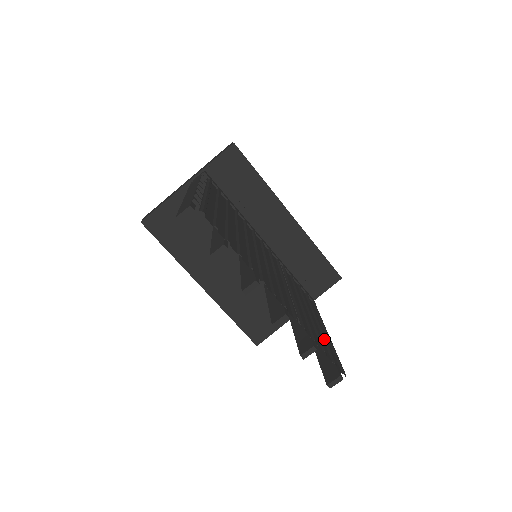
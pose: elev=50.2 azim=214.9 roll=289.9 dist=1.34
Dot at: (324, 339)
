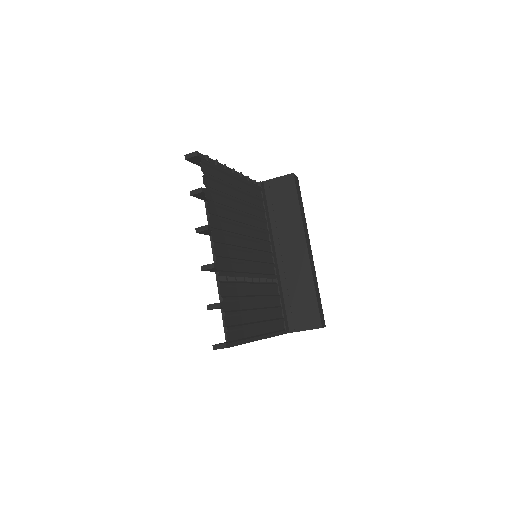
Dot at: (245, 324)
